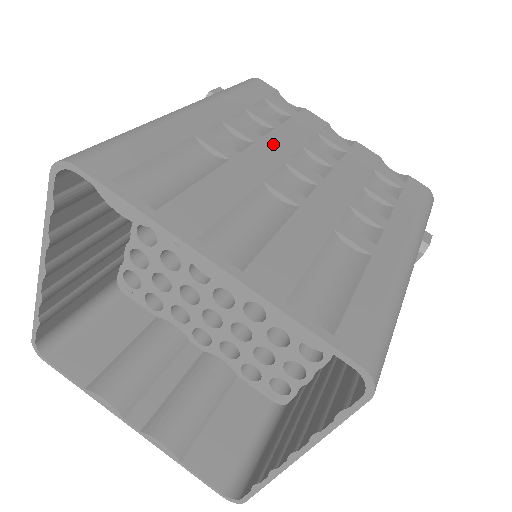
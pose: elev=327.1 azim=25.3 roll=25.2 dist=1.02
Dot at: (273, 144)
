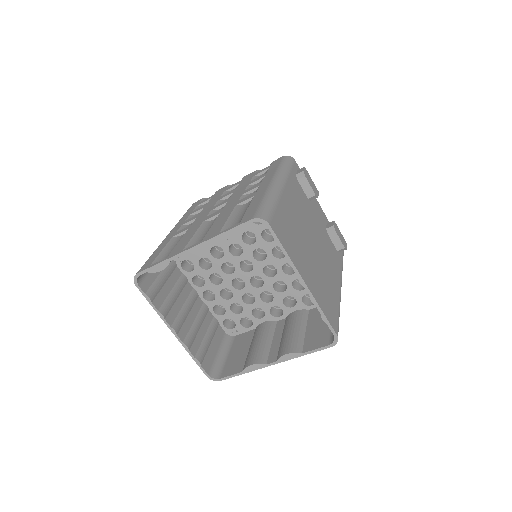
Dot at: (205, 211)
